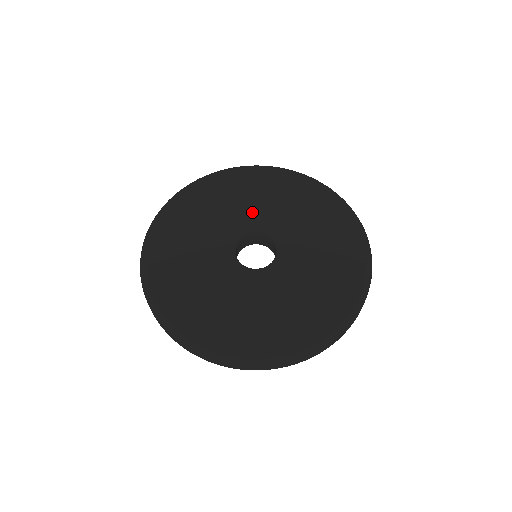
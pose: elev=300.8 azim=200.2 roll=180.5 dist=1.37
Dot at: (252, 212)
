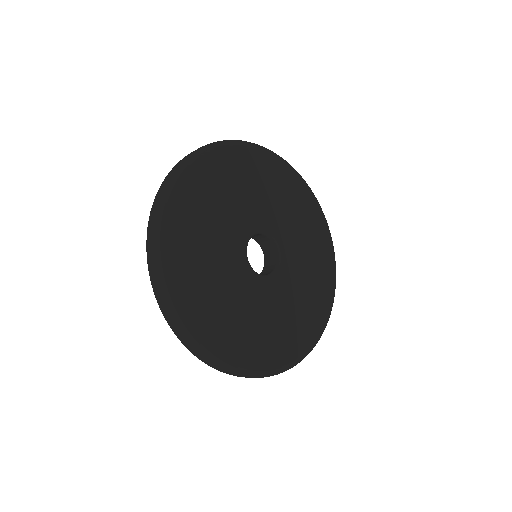
Dot at: (237, 215)
